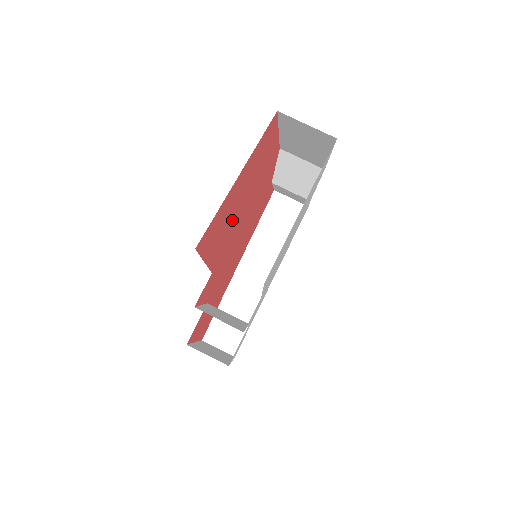
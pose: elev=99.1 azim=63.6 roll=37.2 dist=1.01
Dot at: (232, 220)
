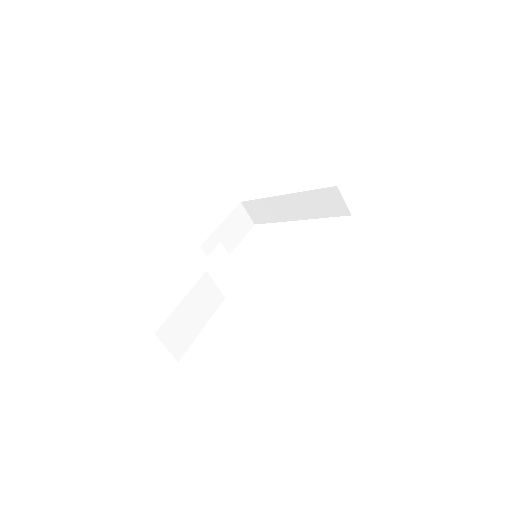
Dot at: occluded
